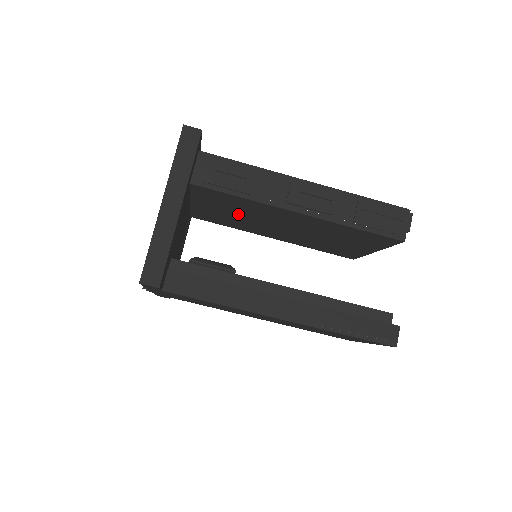
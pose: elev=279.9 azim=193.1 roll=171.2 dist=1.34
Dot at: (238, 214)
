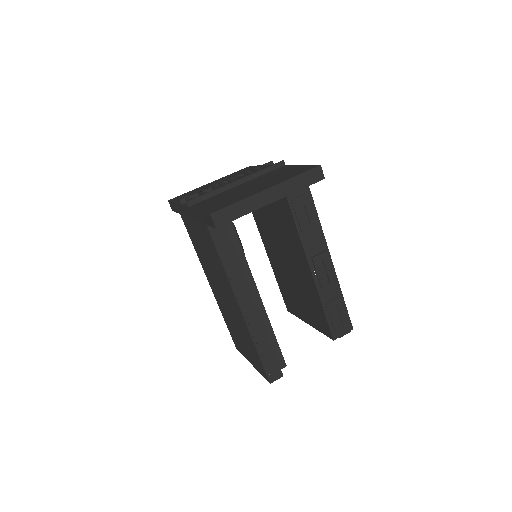
Dot at: (276, 226)
